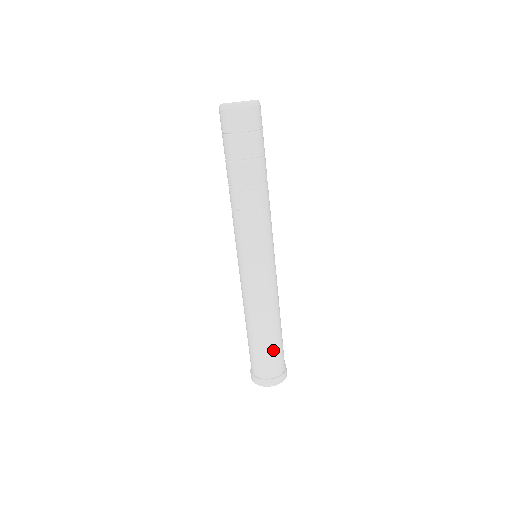
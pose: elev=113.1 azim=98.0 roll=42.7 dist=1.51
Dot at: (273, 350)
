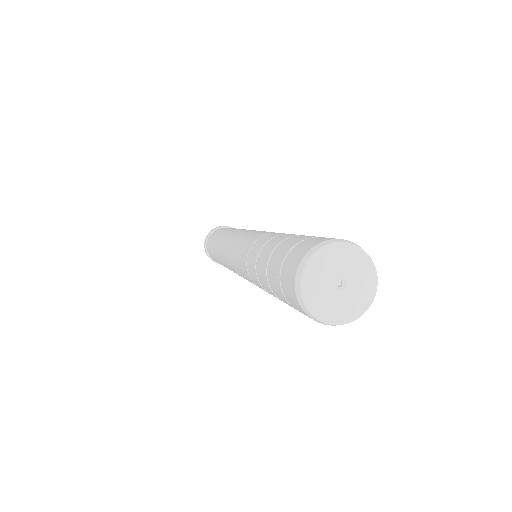
Dot at: occluded
